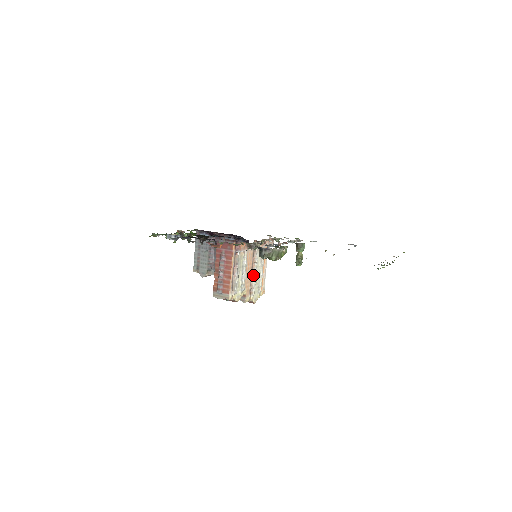
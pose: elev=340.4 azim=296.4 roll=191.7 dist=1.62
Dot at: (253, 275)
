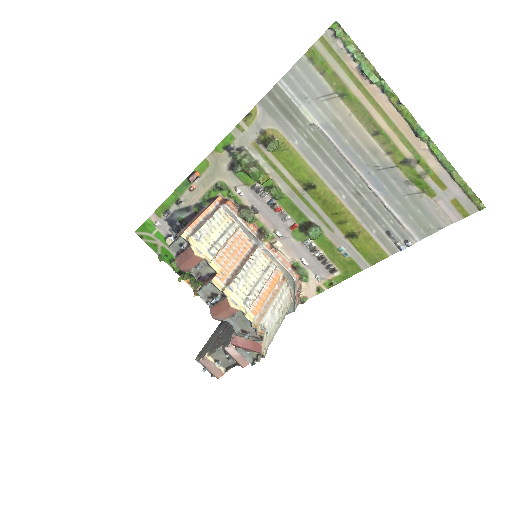
Dot at: (241, 267)
